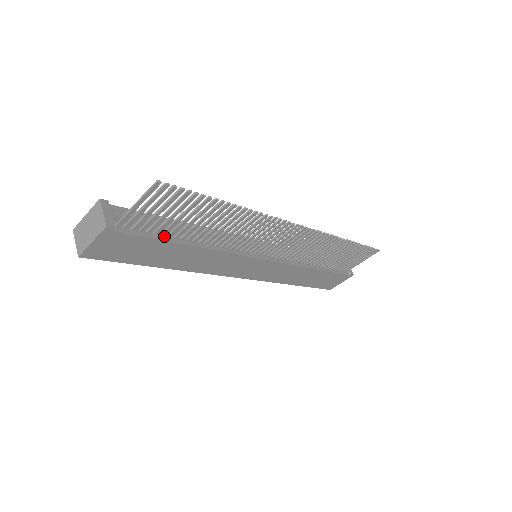
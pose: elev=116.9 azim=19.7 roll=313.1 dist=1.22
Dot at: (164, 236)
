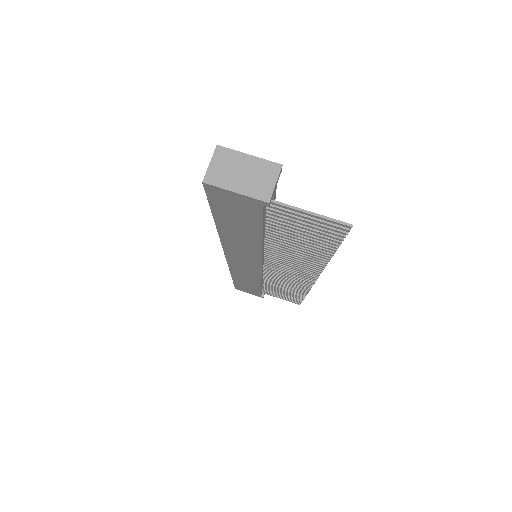
Dot at: (265, 223)
